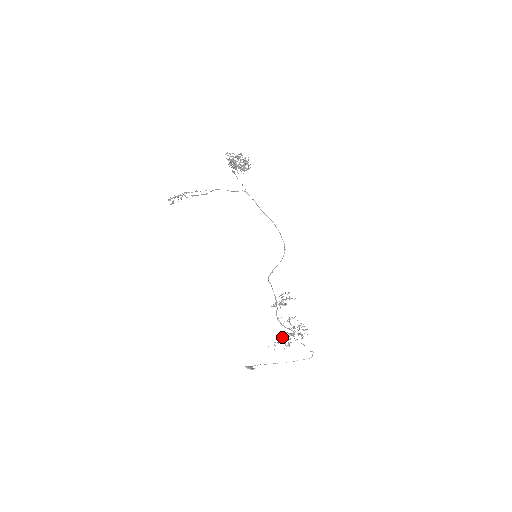
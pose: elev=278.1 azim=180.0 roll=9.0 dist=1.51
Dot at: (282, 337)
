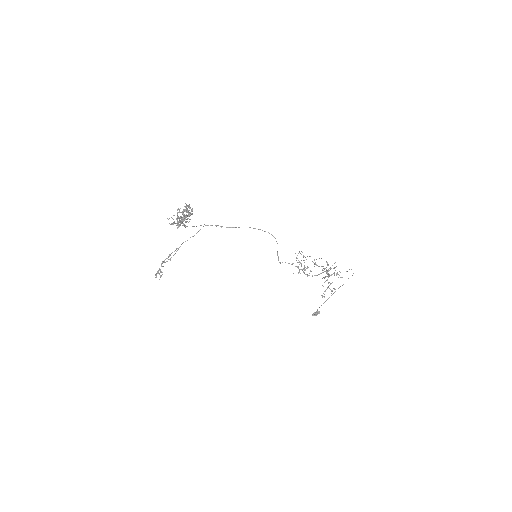
Dot at: occluded
